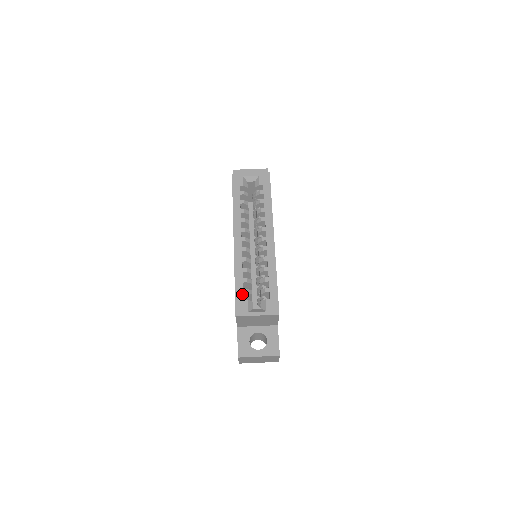
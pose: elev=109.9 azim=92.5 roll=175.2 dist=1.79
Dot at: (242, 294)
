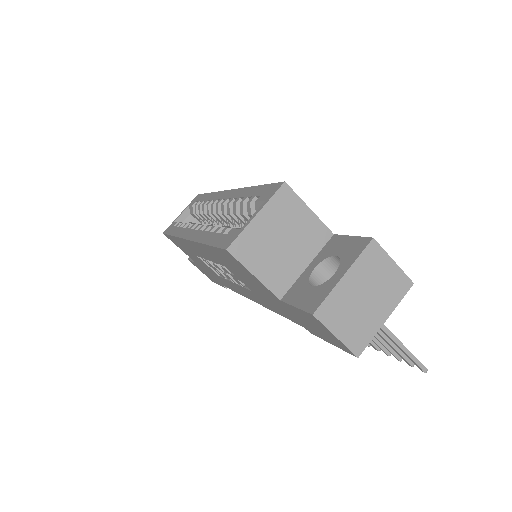
Dot at: (221, 235)
